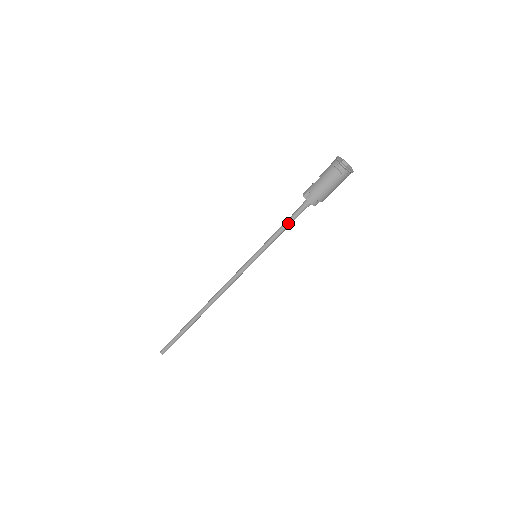
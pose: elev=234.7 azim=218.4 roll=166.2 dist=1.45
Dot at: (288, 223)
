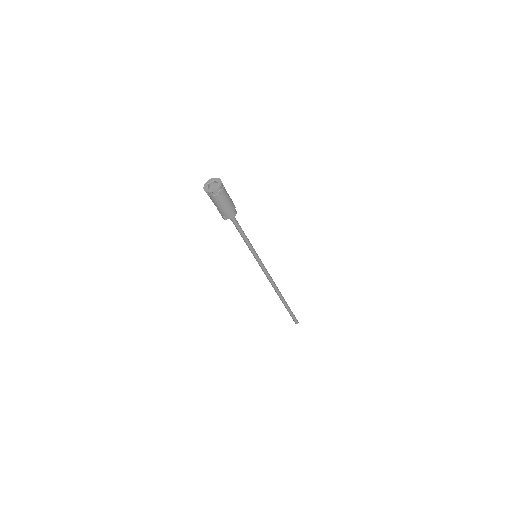
Dot at: (241, 232)
